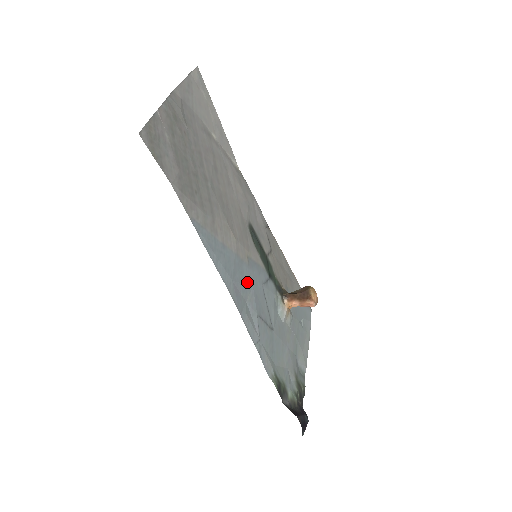
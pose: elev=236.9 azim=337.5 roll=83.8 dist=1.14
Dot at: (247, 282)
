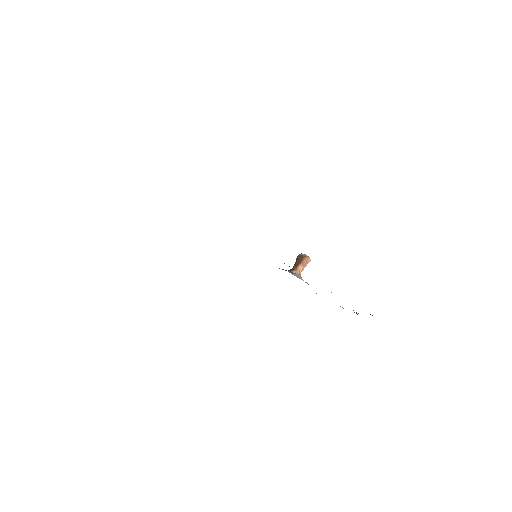
Dot at: occluded
